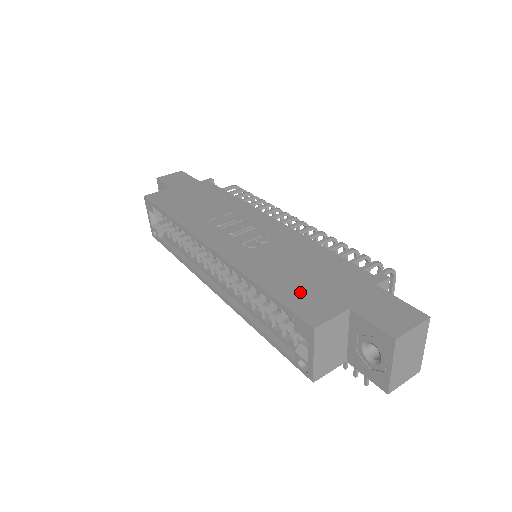
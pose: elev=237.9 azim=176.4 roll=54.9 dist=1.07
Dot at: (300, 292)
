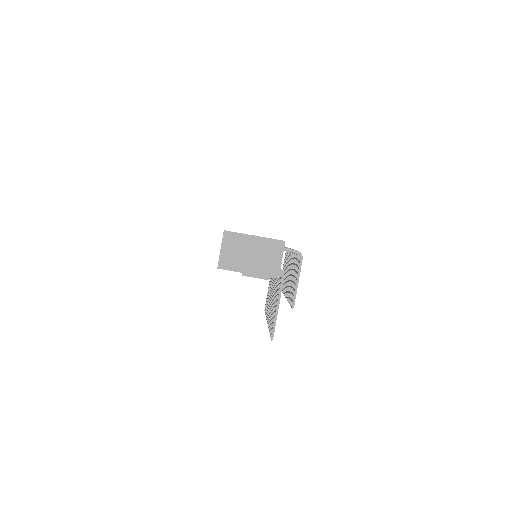
Dot at: occluded
